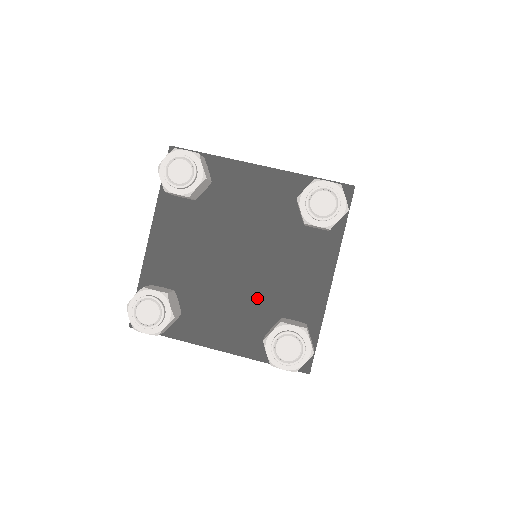
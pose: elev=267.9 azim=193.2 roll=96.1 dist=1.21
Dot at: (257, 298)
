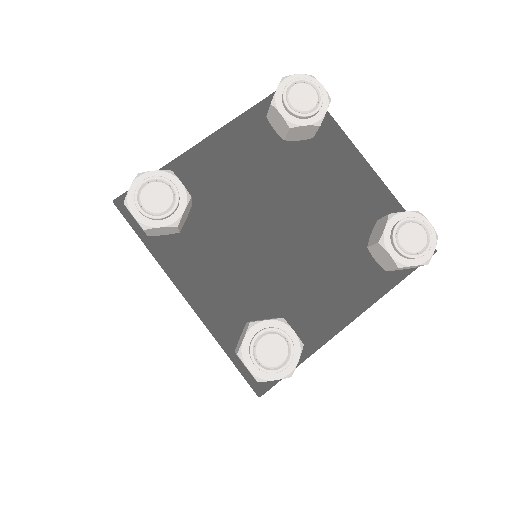
Dot at: (268, 279)
